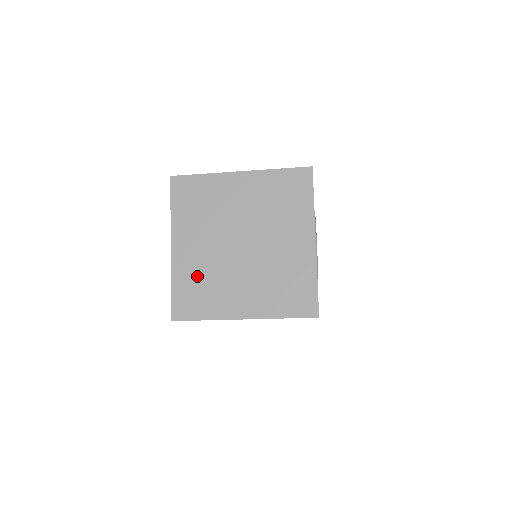
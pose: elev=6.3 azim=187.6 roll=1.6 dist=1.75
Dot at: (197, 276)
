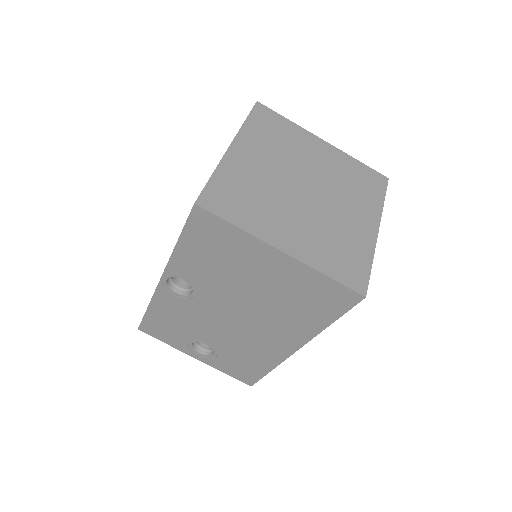
Dot at: (247, 184)
